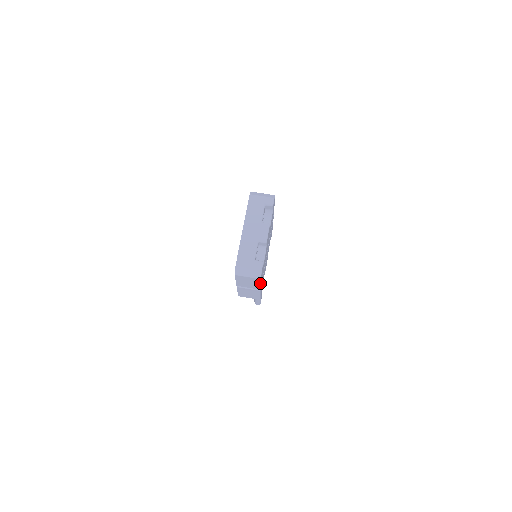
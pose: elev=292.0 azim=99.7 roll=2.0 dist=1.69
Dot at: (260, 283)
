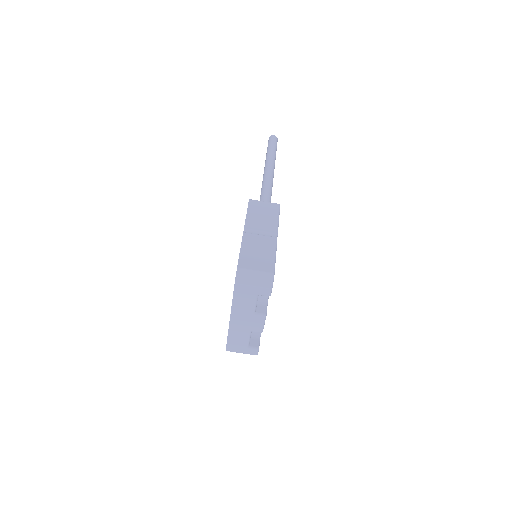
Dot at: occluded
